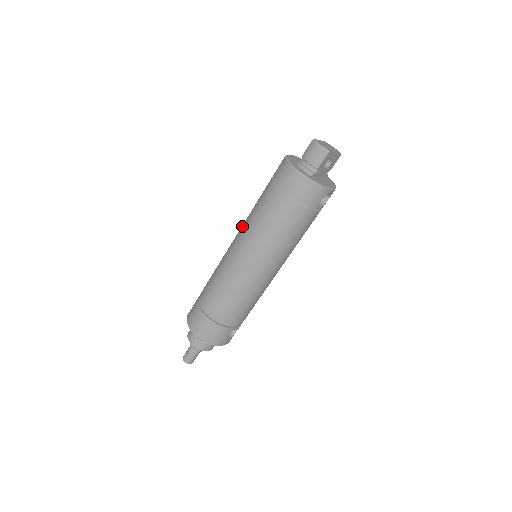
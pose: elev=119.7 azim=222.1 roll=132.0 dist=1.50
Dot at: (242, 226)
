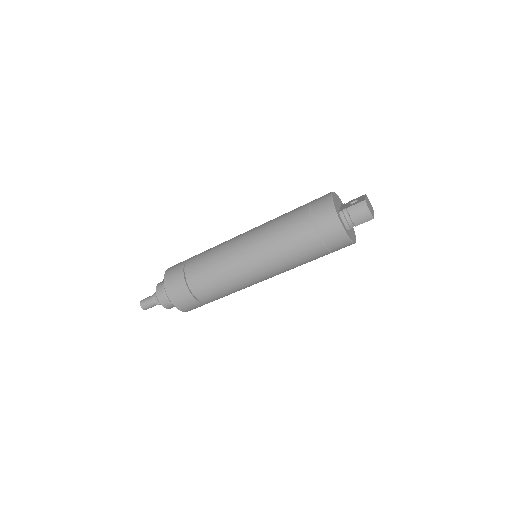
Dot at: (260, 235)
